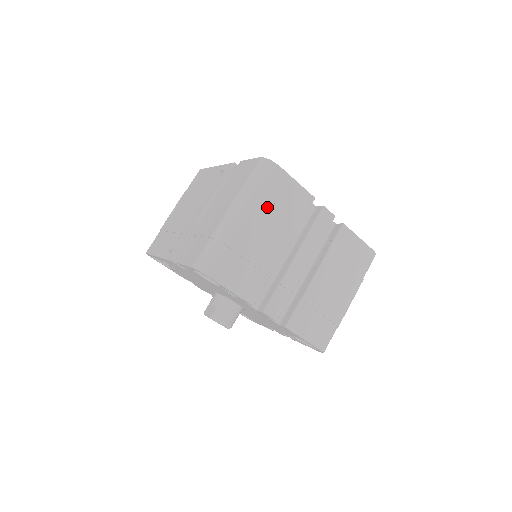
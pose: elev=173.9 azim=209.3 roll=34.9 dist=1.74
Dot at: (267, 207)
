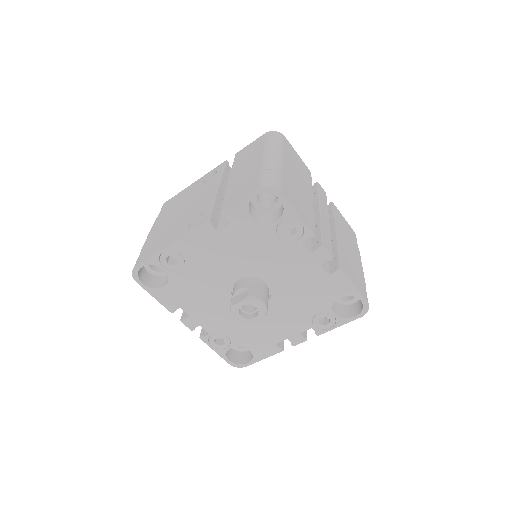
Dot at: (291, 160)
